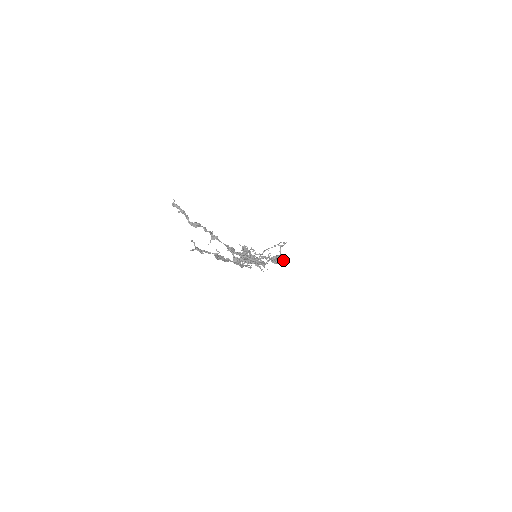
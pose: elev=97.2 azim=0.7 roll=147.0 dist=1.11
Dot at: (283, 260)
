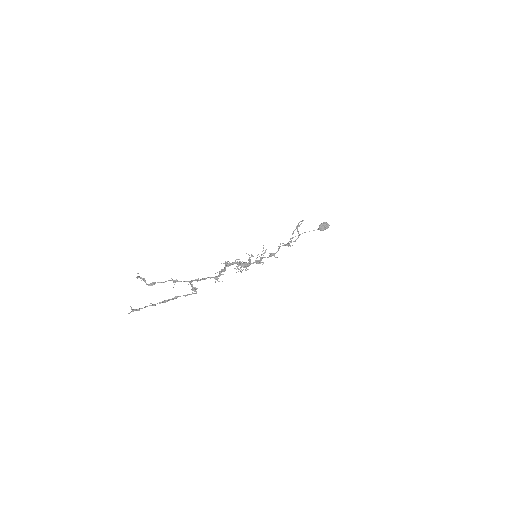
Dot at: (327, 226)
